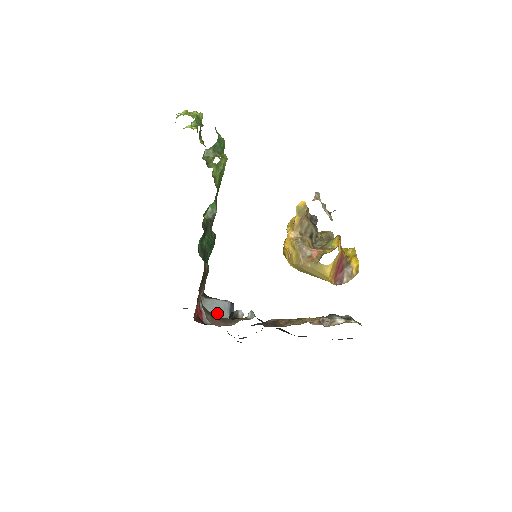
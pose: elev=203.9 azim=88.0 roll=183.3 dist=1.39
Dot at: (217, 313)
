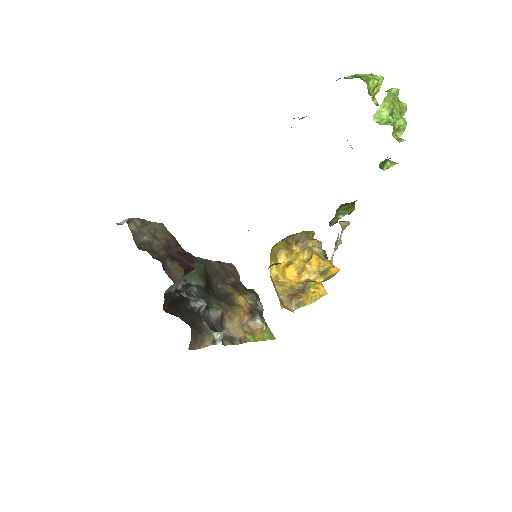
Dot at: (179, 282)
